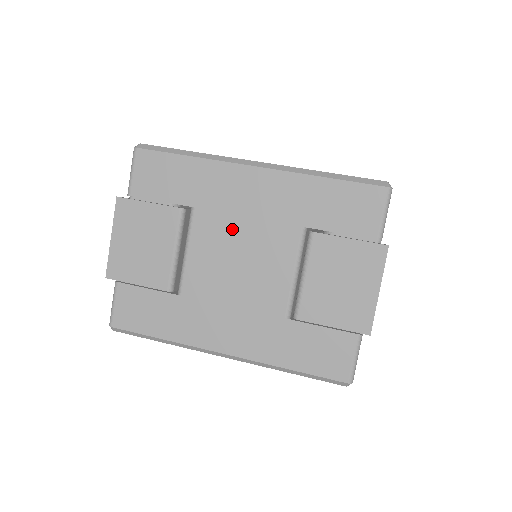
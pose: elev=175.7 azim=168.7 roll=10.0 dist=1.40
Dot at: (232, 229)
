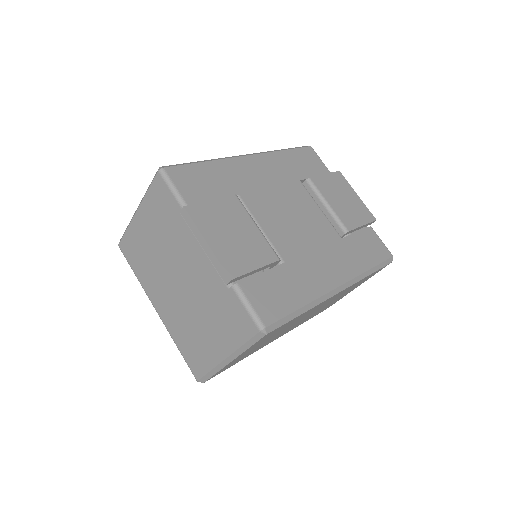
Dot at: (271, 198)
